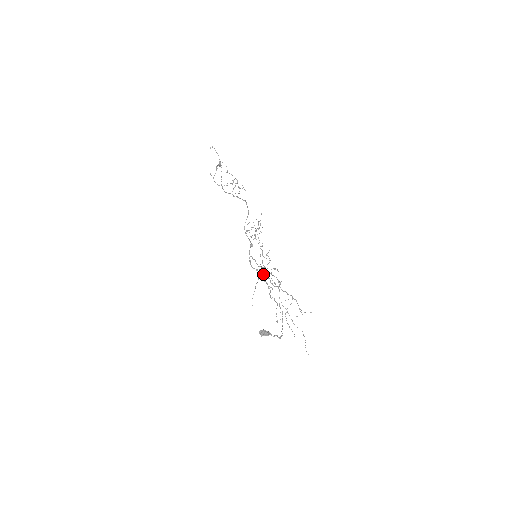
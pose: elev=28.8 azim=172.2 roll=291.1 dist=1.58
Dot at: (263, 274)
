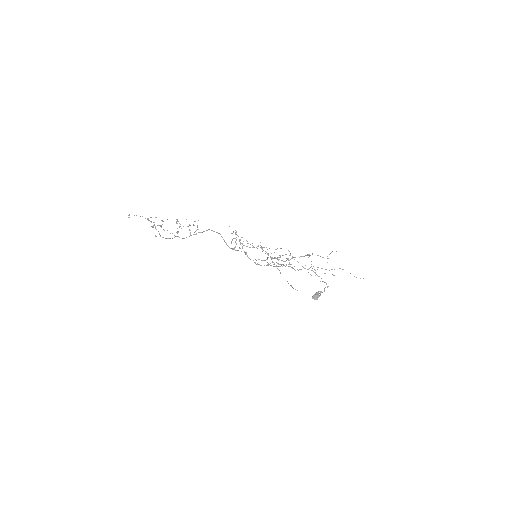
Dot at: (278, 263)
